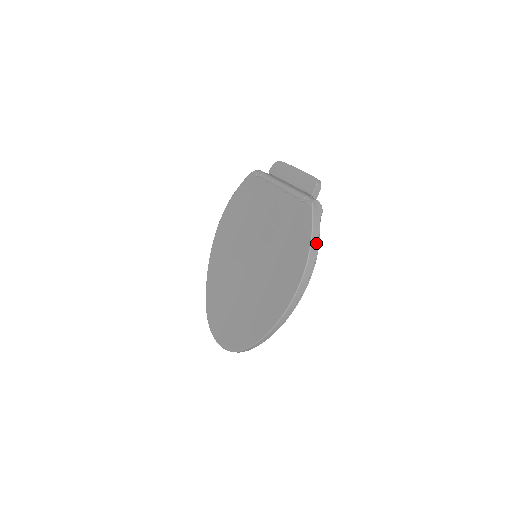
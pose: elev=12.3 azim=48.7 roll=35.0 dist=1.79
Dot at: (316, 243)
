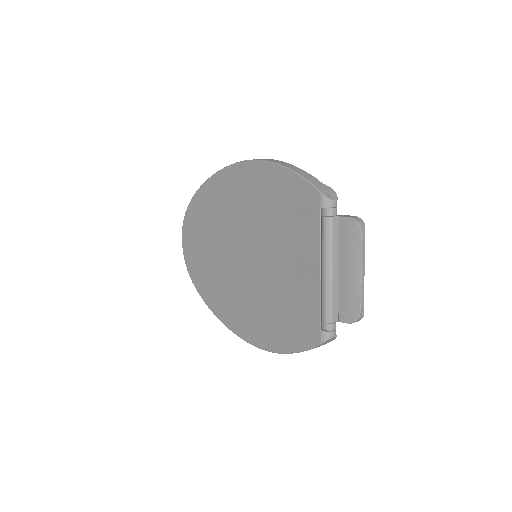
Dot at: occluded
